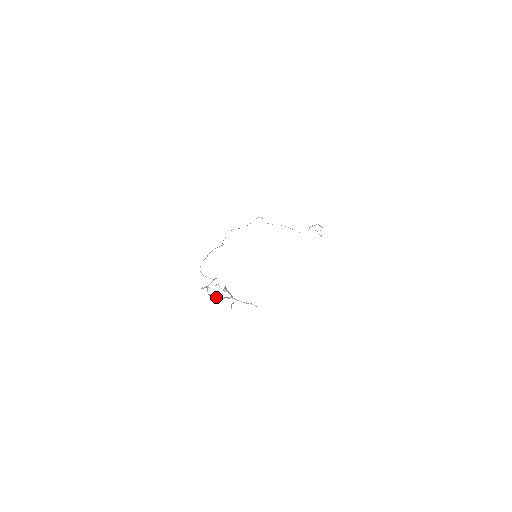
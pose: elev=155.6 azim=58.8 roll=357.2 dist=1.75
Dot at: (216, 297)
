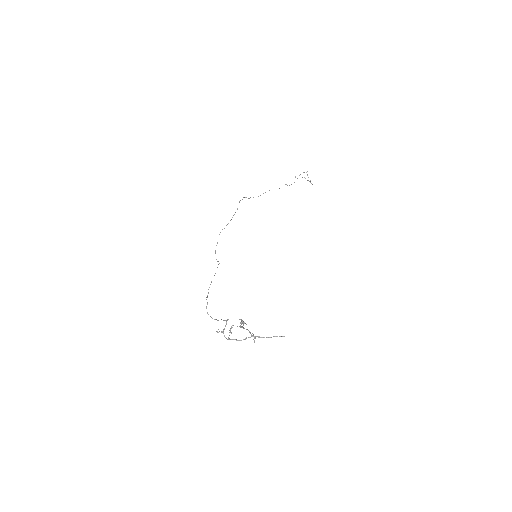
Dot at: (236, 340)
